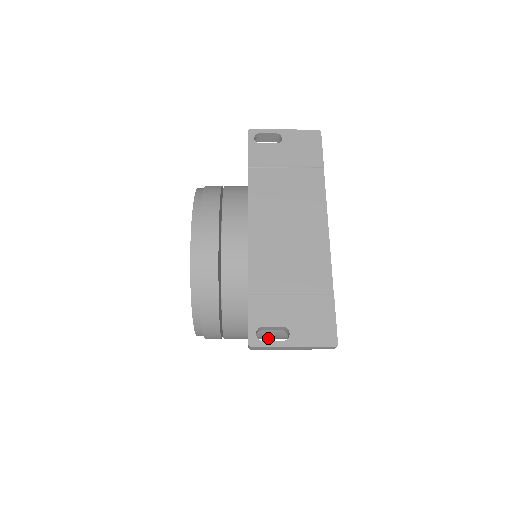
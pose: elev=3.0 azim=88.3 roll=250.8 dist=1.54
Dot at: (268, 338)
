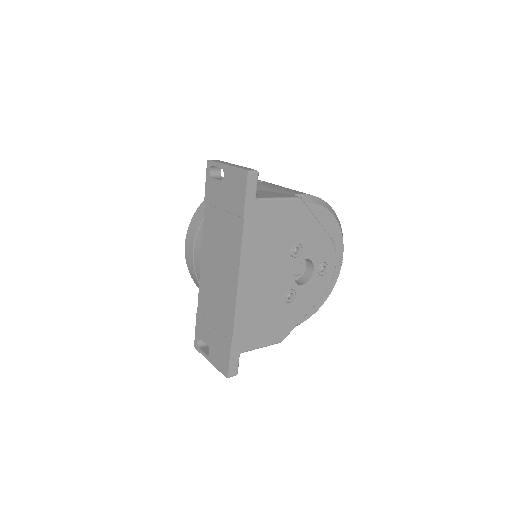
Dot at: occluded
